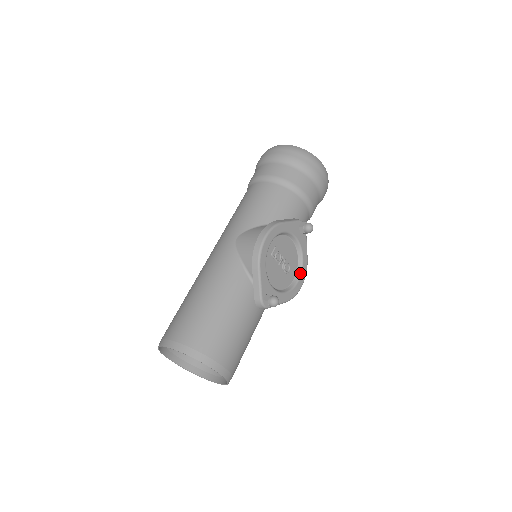
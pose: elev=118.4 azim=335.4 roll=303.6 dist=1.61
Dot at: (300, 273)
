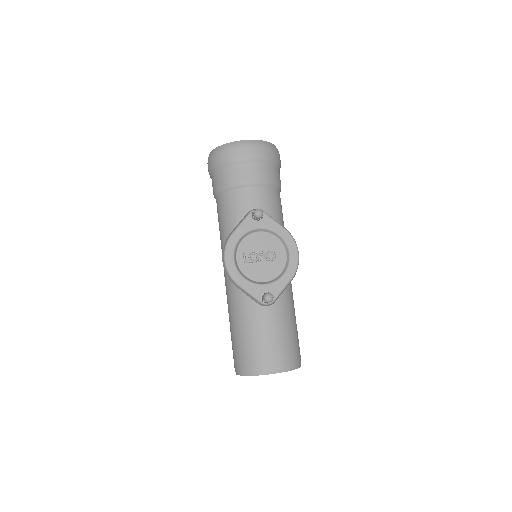
Dot at: (287, 247)
